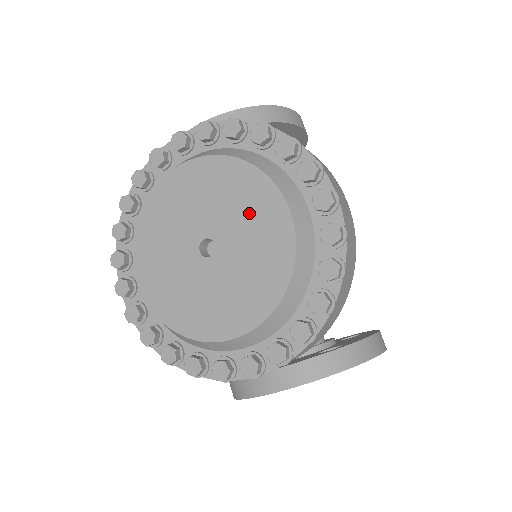
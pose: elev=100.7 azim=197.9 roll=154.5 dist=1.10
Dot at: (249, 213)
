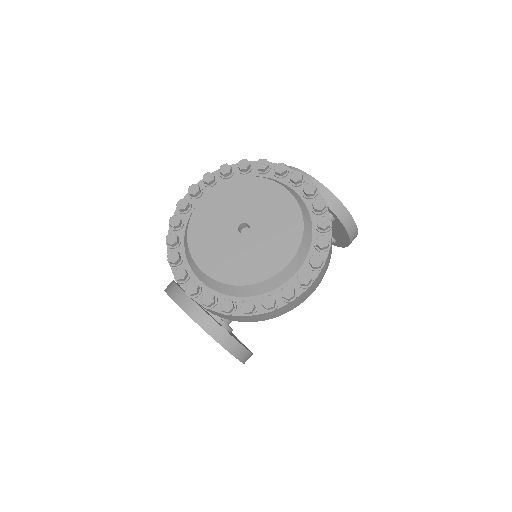
Dot at: (276, 241)
